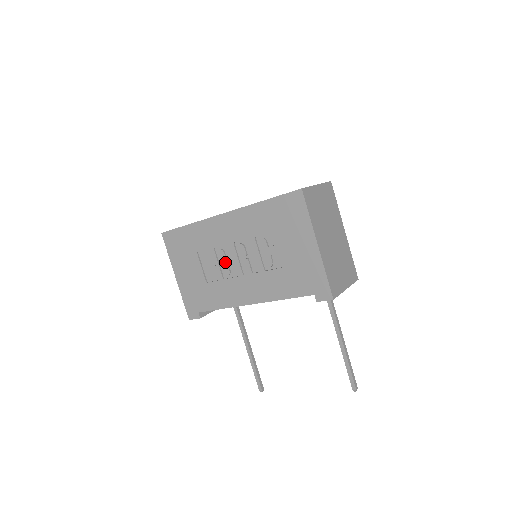
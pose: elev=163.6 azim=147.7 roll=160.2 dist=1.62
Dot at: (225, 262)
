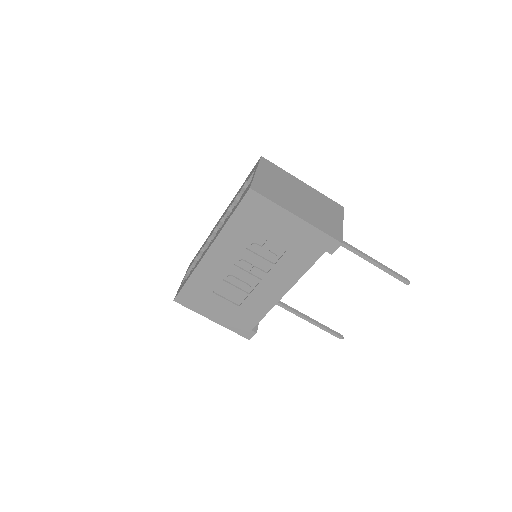
Dot at: (240, 282)
